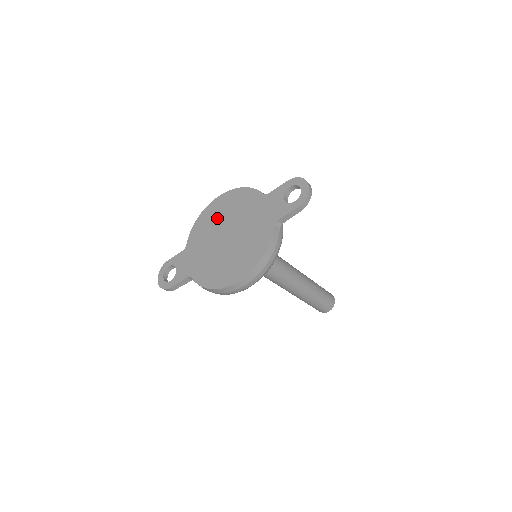
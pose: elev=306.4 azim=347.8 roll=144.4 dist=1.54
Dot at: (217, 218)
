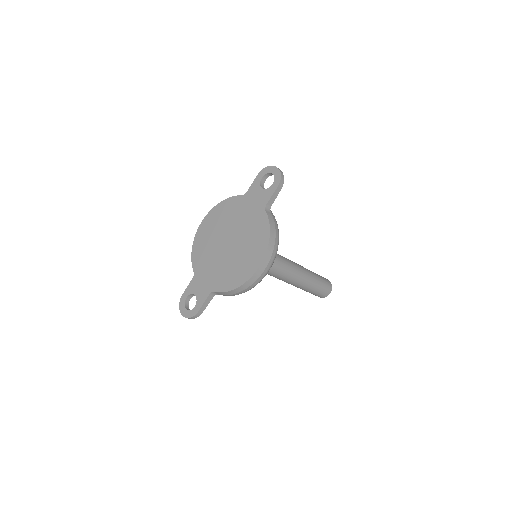
Dot at: (211, 236)
